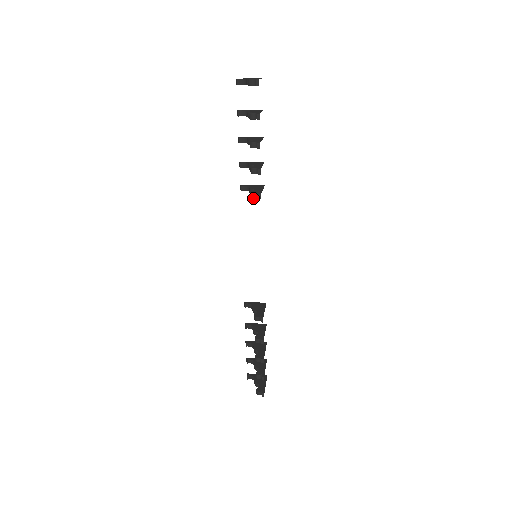
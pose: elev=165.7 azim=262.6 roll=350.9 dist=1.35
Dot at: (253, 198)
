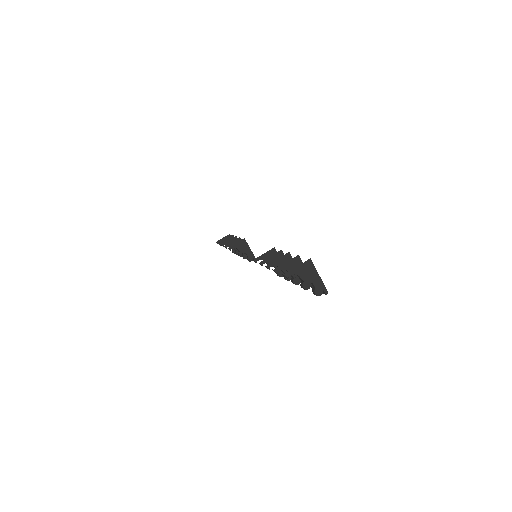
Dot at: occluded
